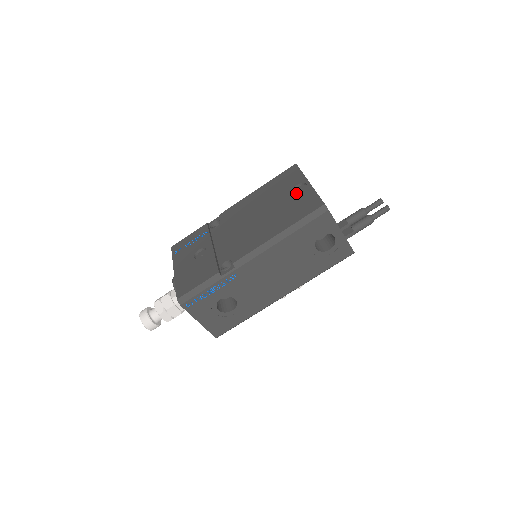
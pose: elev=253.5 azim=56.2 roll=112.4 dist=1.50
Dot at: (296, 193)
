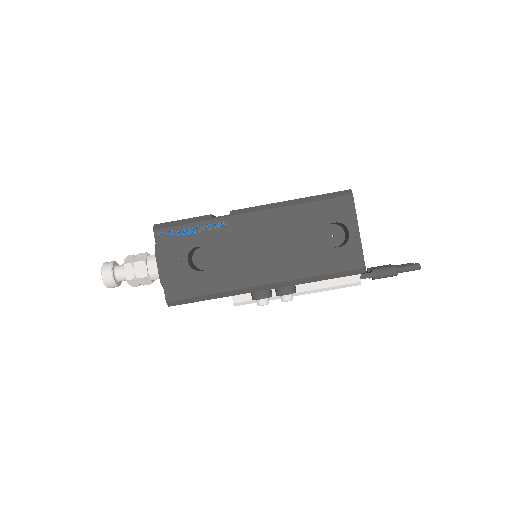
Dot at: occluded
